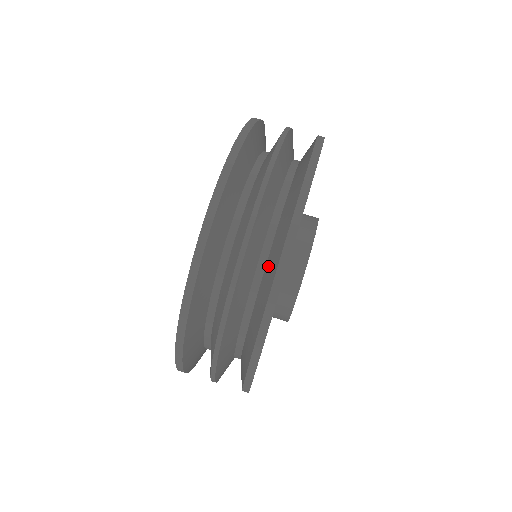
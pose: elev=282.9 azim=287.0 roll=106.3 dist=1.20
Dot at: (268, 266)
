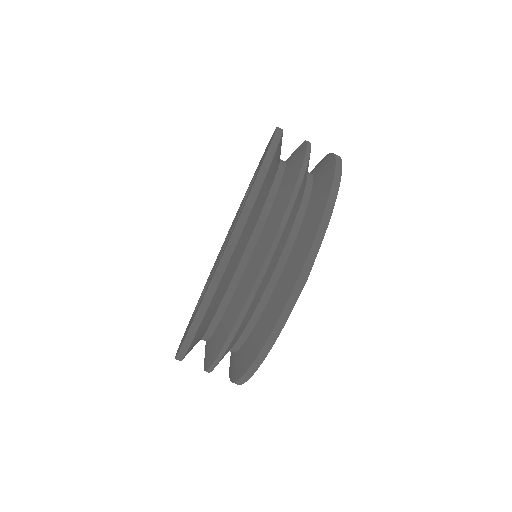
Dot at: (247, 346)
